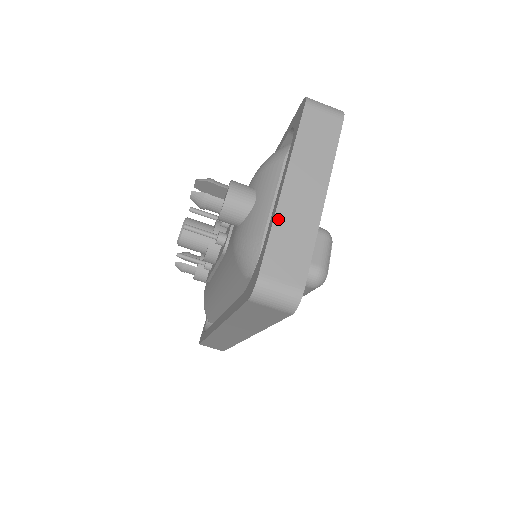
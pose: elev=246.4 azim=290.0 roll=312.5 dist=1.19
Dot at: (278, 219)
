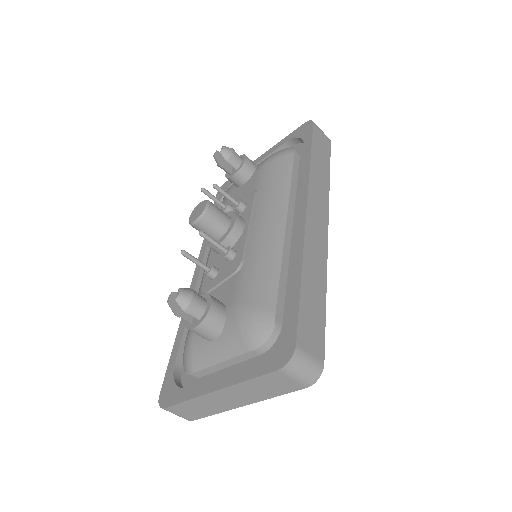
Dot at: (196, 400)
